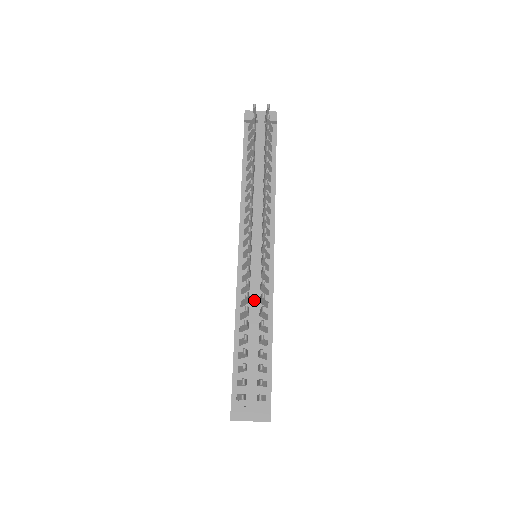
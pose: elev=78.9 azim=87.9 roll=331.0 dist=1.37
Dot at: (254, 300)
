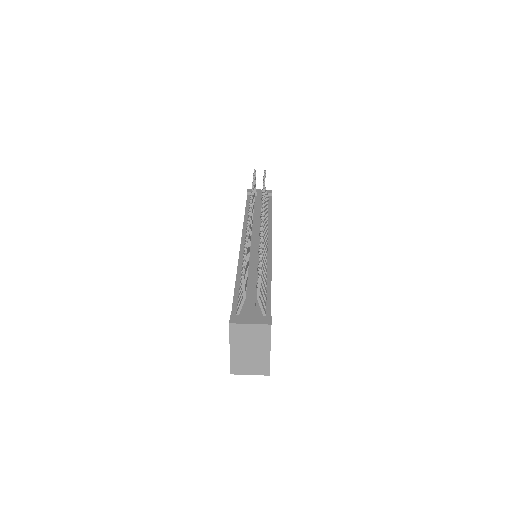
Dot at: (254, 260)
